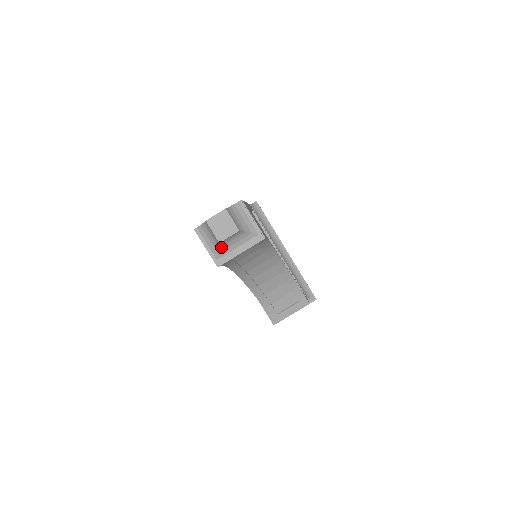
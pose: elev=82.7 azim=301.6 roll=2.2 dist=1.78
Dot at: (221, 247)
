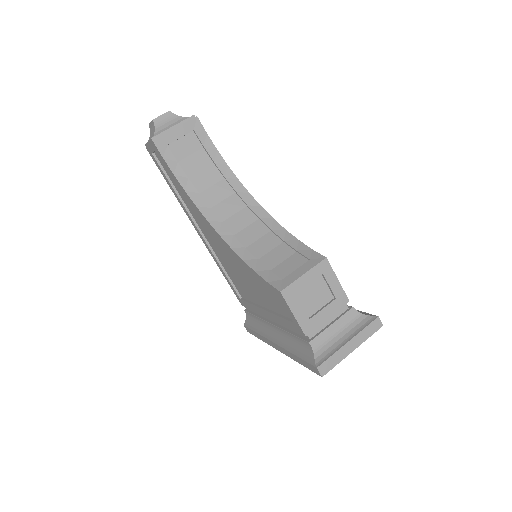
Dot at: (157, 129)
